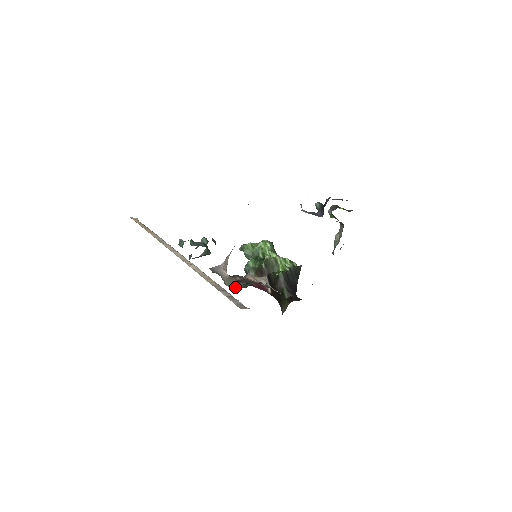
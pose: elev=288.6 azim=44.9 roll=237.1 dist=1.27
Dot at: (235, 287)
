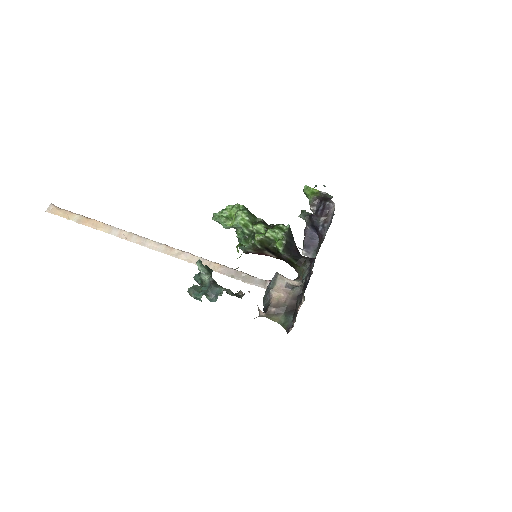
Dot at: (278, 320)
